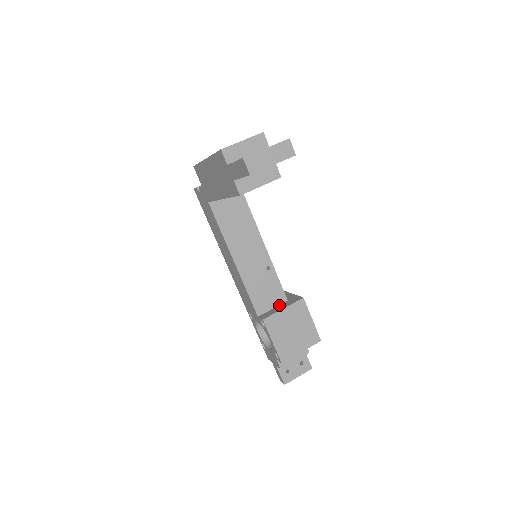
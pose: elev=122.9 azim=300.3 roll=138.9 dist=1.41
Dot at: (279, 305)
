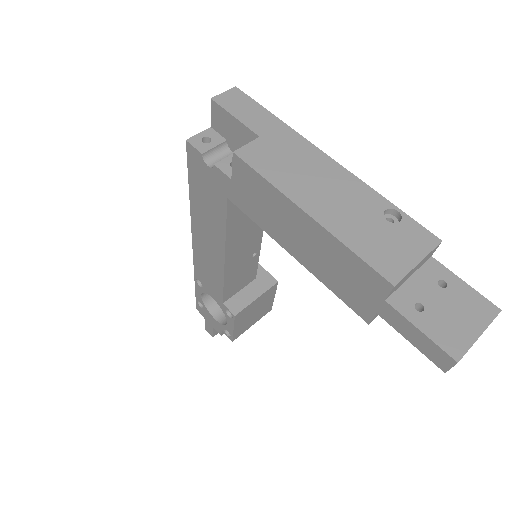
Dot at: (247, 286)
